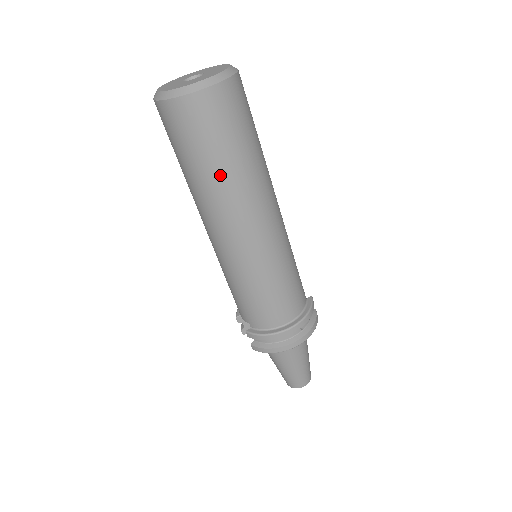
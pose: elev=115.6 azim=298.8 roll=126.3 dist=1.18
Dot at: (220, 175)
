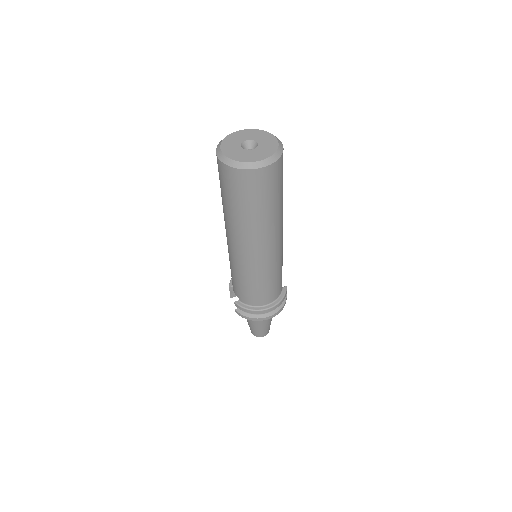
Dot at: (250, 218)
